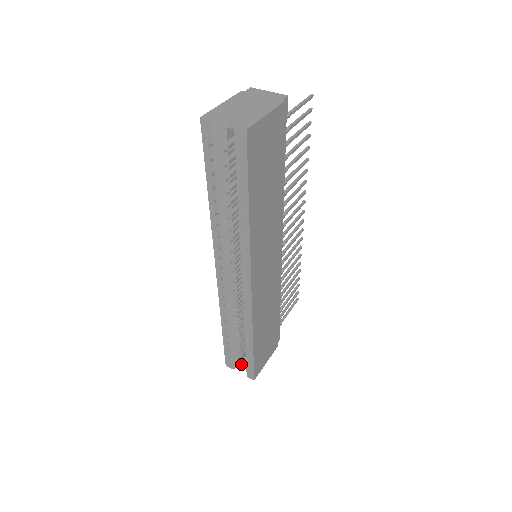
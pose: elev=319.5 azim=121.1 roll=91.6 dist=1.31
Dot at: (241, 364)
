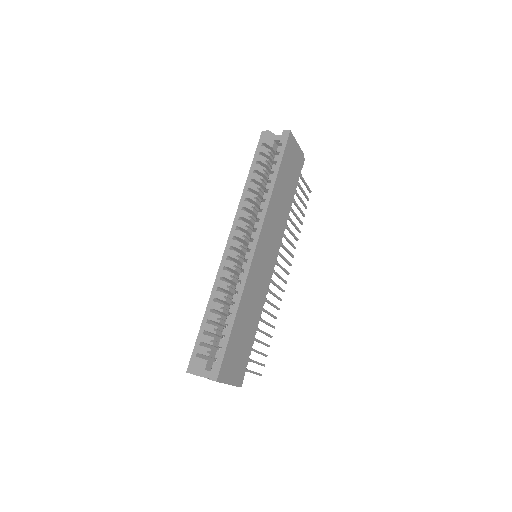
Dot at: (203, 375)
